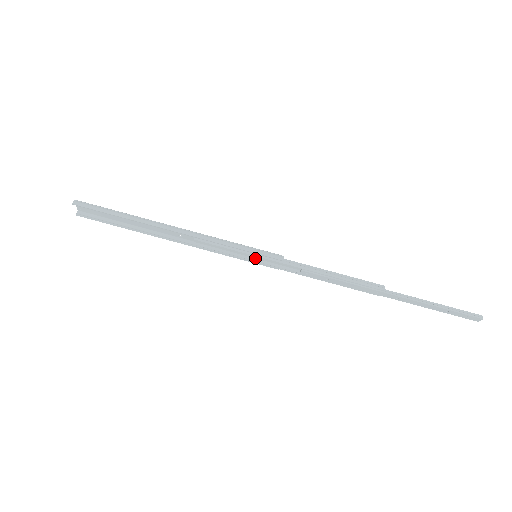
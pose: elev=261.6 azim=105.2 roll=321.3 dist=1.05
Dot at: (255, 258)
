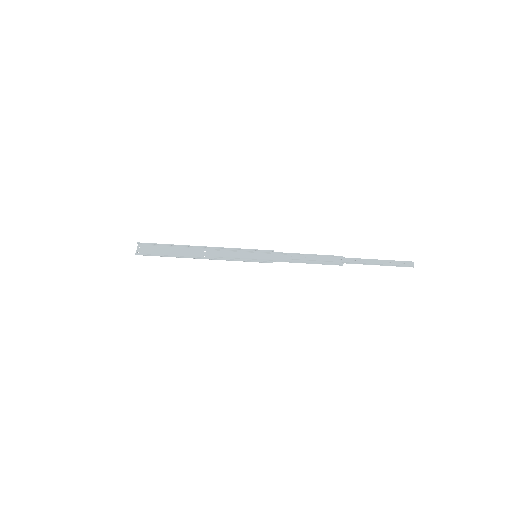
Dot at: (256, 259)
